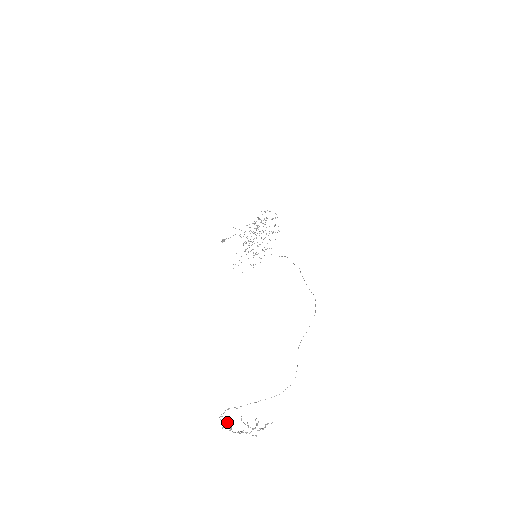
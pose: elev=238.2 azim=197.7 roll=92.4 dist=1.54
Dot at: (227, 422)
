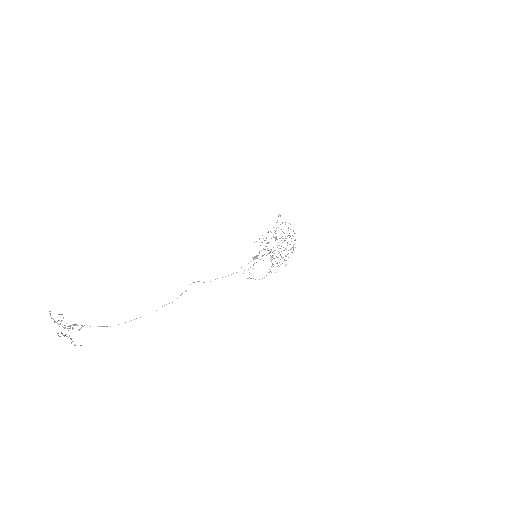
Dot at: occluded
